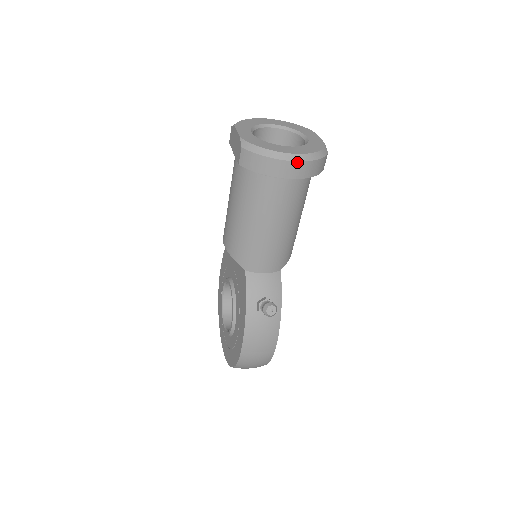
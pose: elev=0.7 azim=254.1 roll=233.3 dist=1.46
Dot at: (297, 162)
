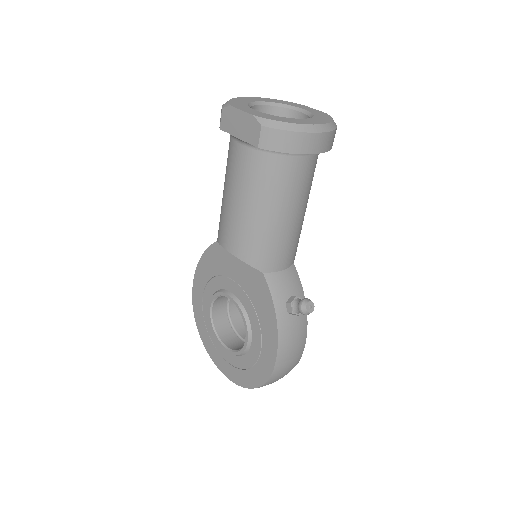
Dot at: (324, 133)
